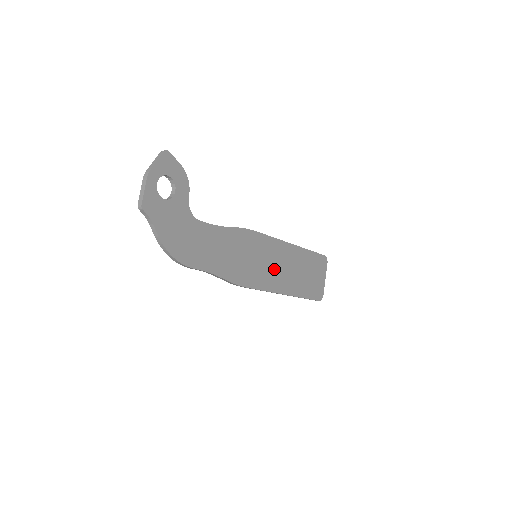
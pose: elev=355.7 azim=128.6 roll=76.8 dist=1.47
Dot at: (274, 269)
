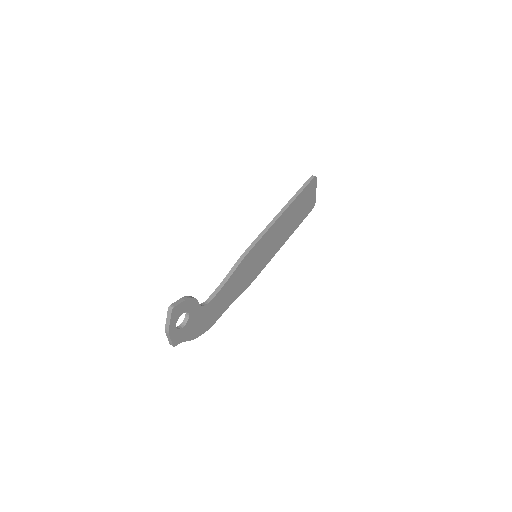
Dot at: (272, 245)
